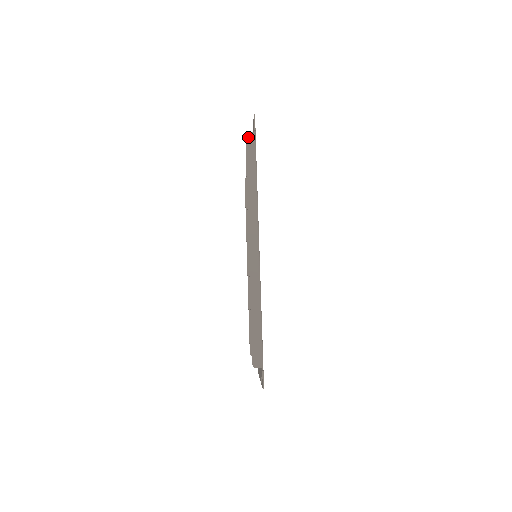
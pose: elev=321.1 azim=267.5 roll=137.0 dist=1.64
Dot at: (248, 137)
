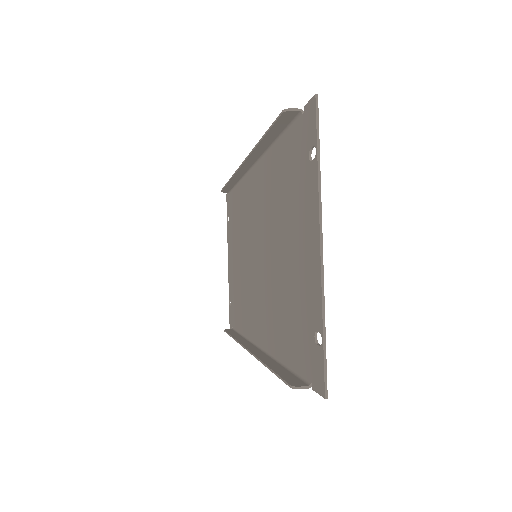
Dot at: occluded
